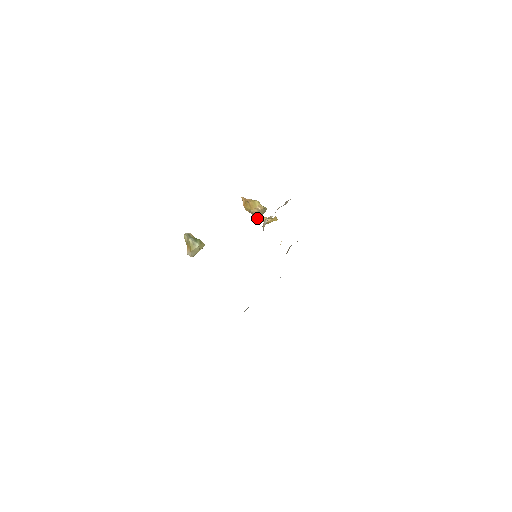
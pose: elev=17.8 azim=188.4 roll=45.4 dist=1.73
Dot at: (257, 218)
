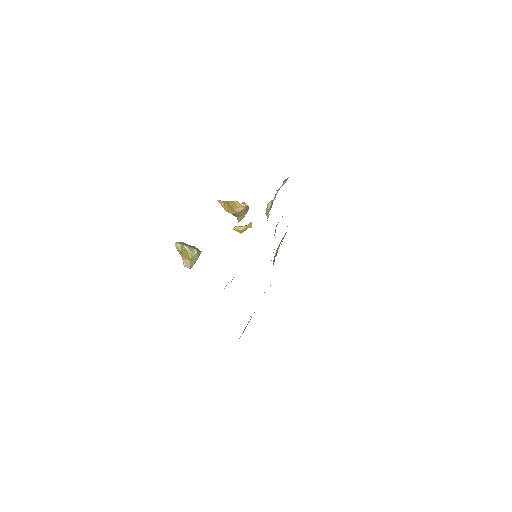
Dot at: (241, 219)
